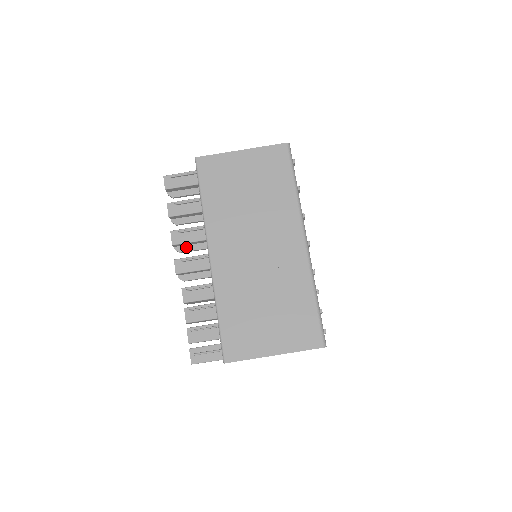
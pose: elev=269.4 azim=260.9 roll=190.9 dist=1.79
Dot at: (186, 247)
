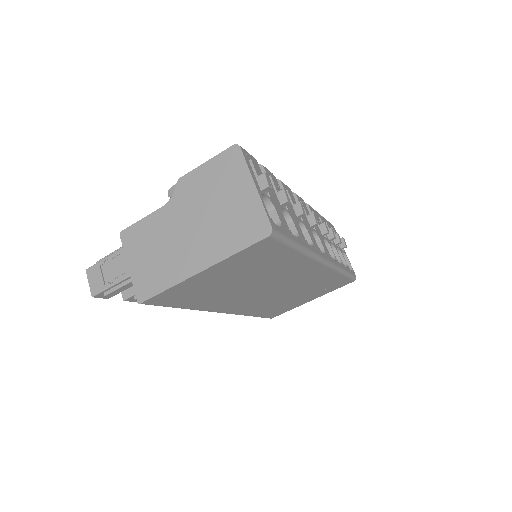
Dot at: occluded
